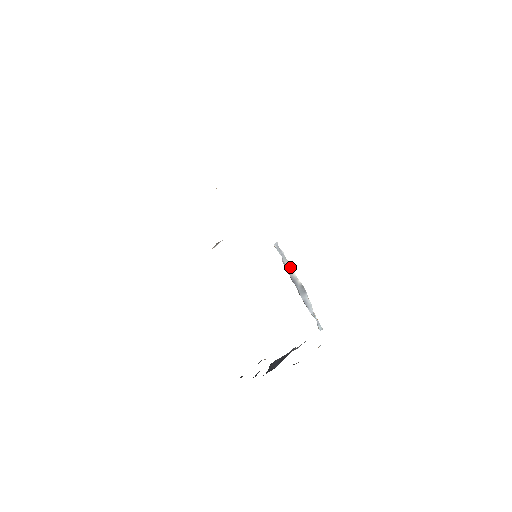
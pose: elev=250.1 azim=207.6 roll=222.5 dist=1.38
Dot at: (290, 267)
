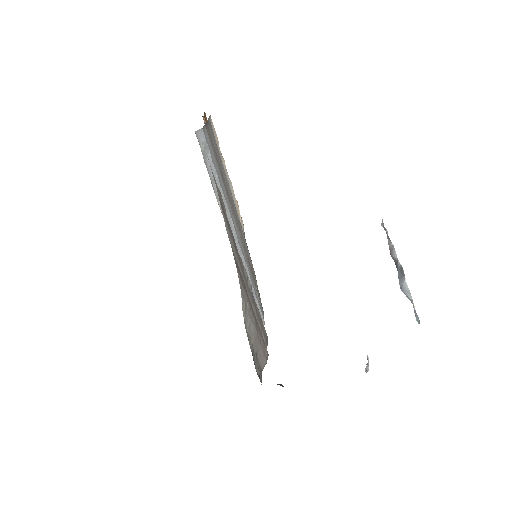
Dot at: (392, 247)
